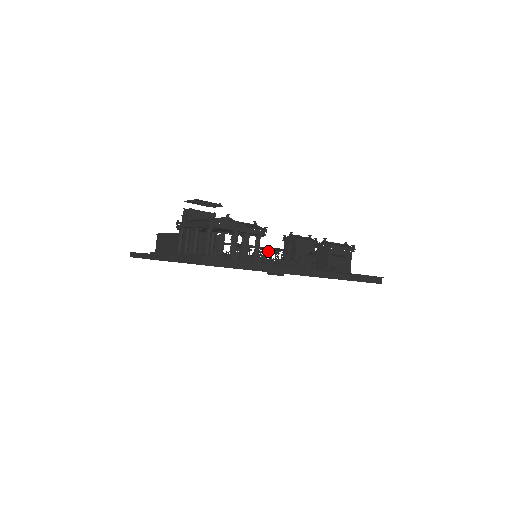
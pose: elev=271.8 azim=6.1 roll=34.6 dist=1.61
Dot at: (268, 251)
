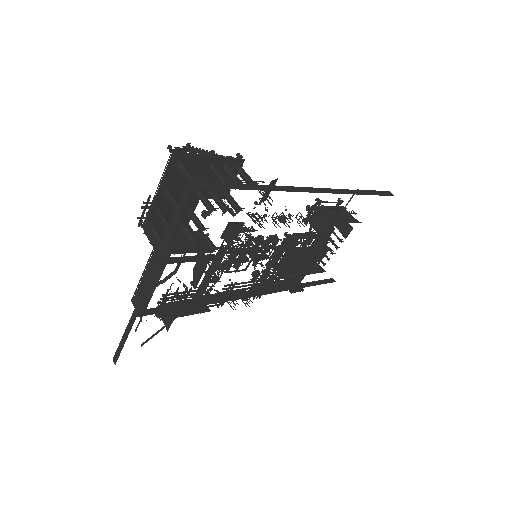
Dot at: (260, 191)
